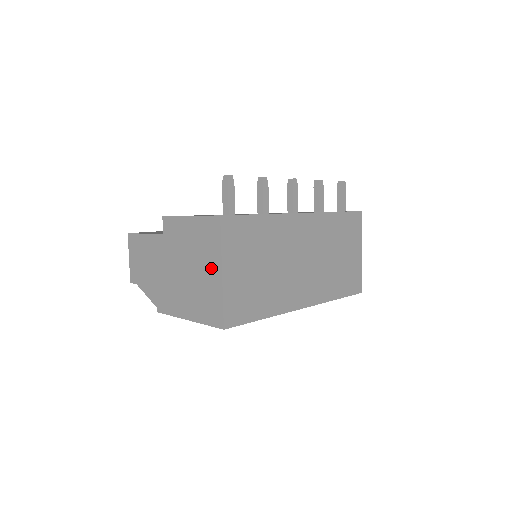
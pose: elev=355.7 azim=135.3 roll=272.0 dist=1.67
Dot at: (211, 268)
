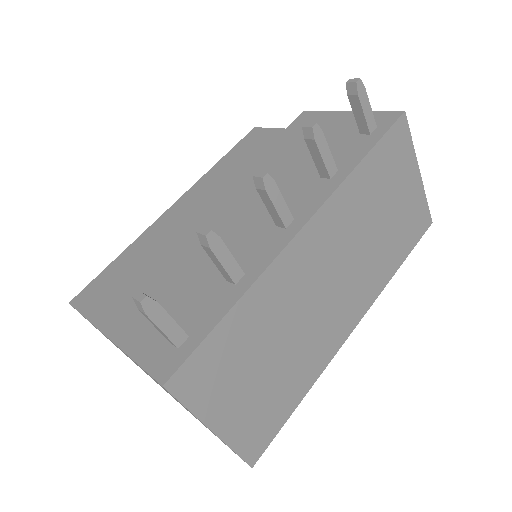
Dot at: occluded
